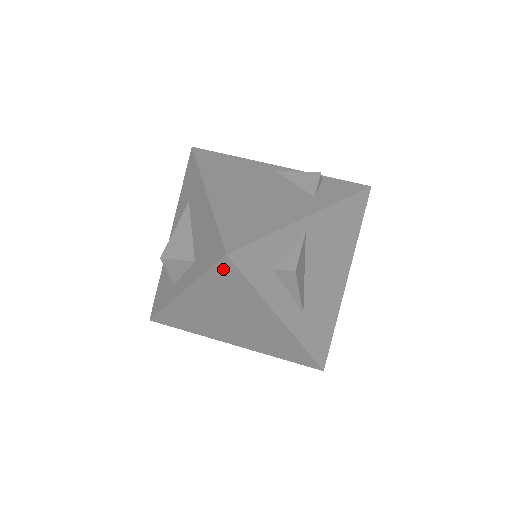
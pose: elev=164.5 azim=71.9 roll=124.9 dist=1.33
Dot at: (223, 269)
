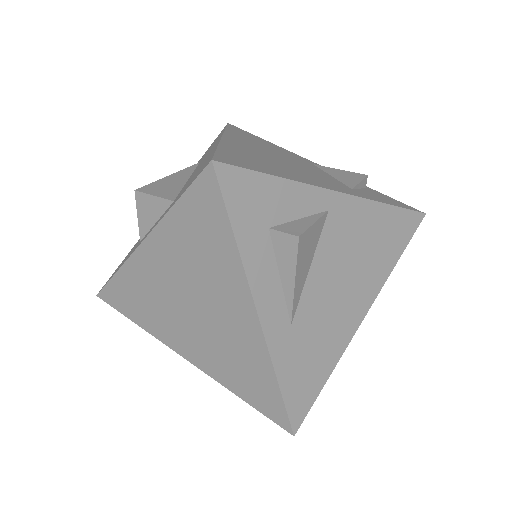
Dot at: (202, 193)
